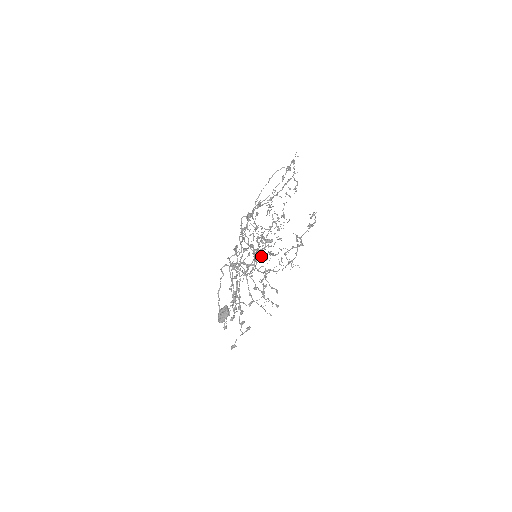
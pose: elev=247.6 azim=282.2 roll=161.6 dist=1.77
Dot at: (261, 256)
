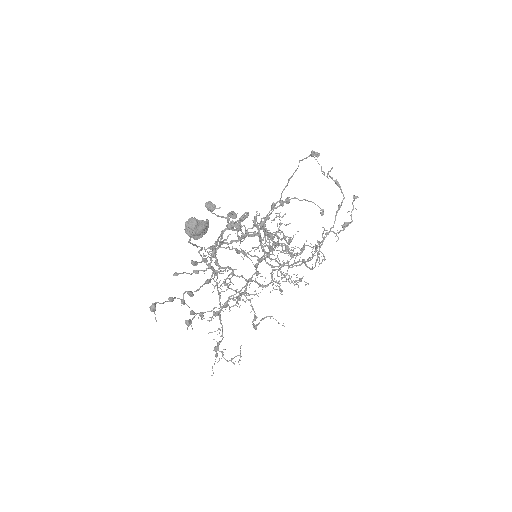
Dot at: (271, 236)
